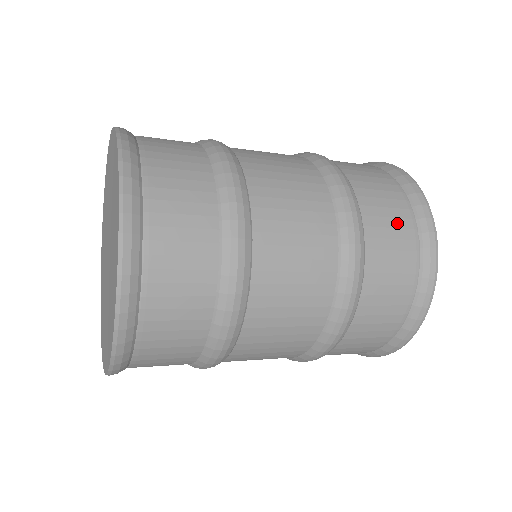
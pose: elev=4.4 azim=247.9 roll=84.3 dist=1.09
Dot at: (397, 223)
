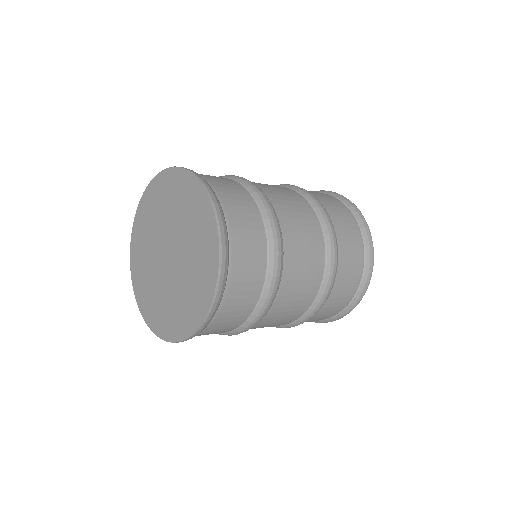
Dot at: (344, 215)
